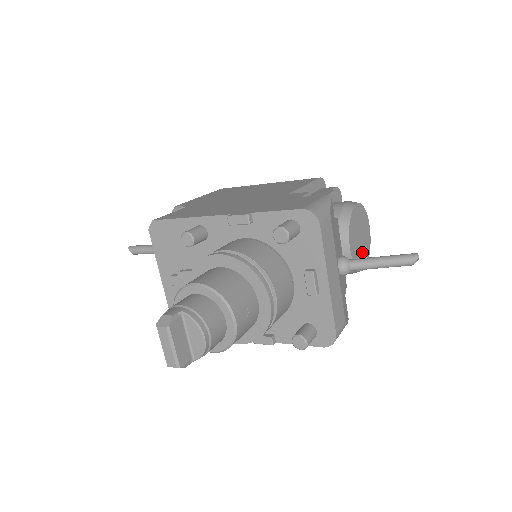
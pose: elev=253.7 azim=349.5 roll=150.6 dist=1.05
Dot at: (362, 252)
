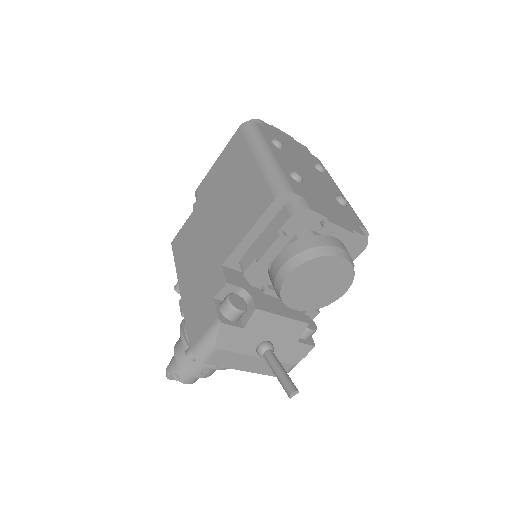
Dot at: (330, 289)
